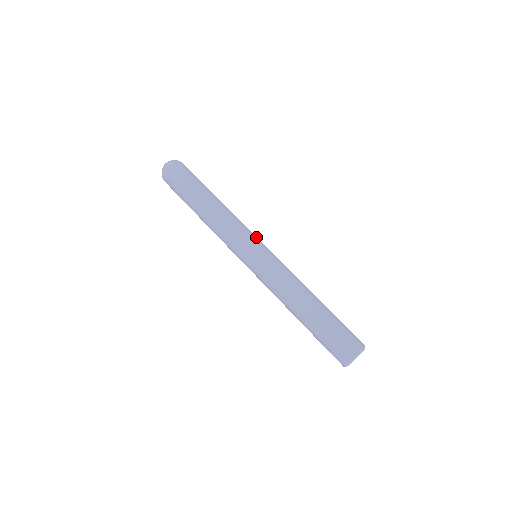
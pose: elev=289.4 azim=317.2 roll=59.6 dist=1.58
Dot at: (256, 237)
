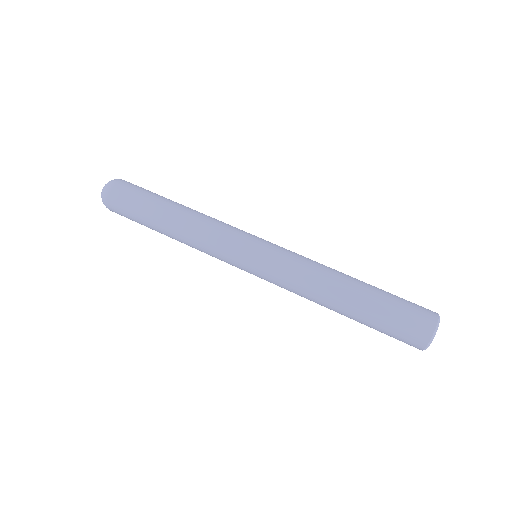
Dot at: occluded
